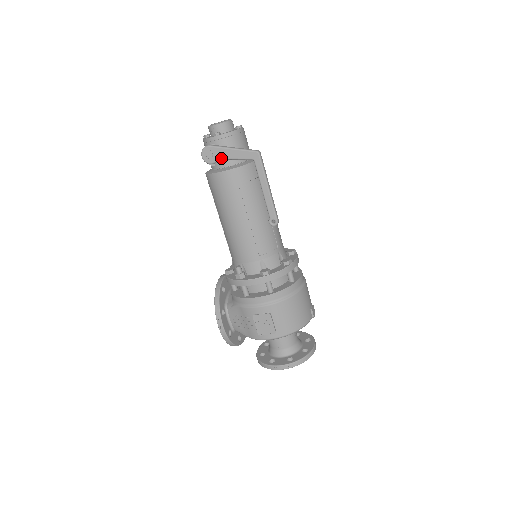
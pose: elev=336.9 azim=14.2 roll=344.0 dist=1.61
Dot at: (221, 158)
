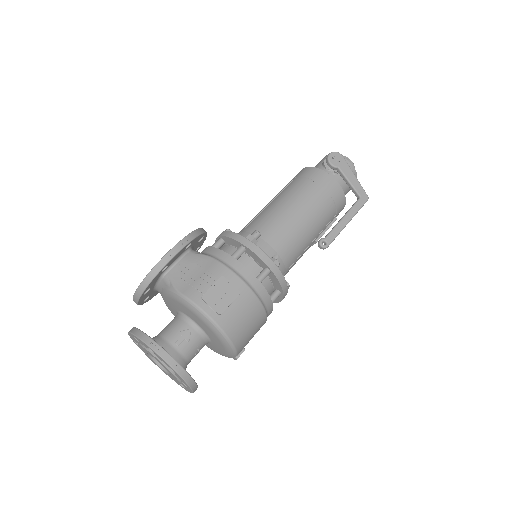
Dot at: (341, 170)
